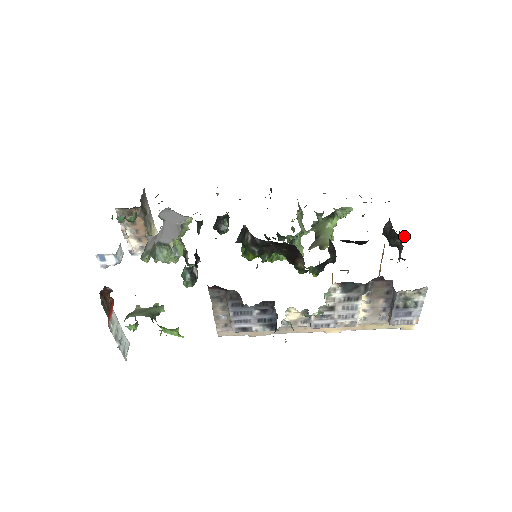
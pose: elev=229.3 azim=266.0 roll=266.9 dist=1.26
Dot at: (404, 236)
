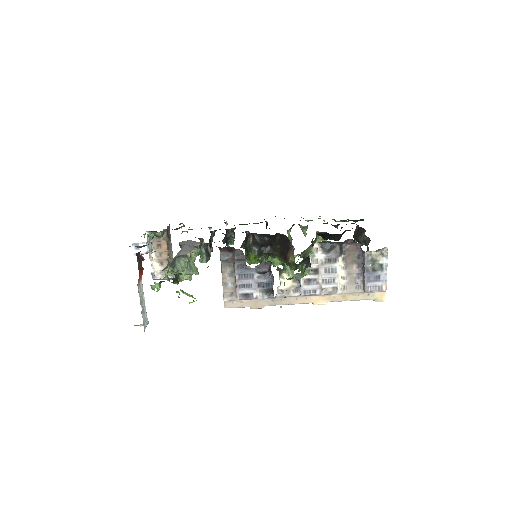
Dot at: occluded
